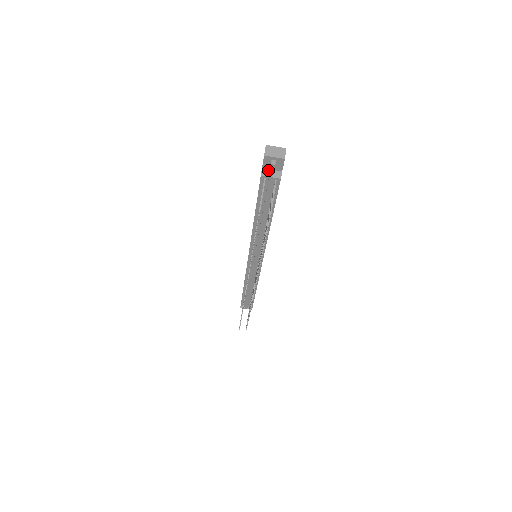
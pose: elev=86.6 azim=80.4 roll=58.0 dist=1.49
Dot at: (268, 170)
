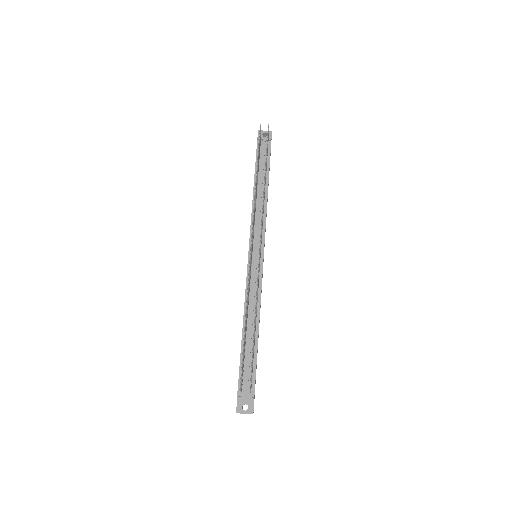
Dot at: (262, 141)
